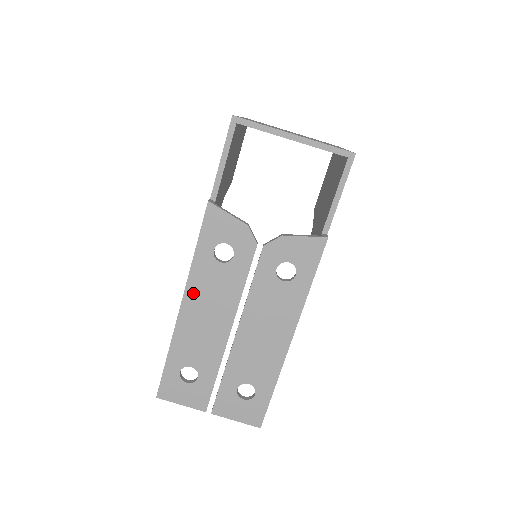
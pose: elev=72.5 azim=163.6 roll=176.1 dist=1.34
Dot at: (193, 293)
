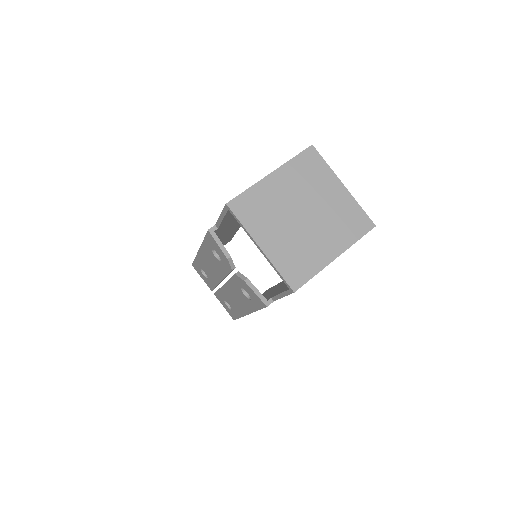
Dot at: (204, 252)
